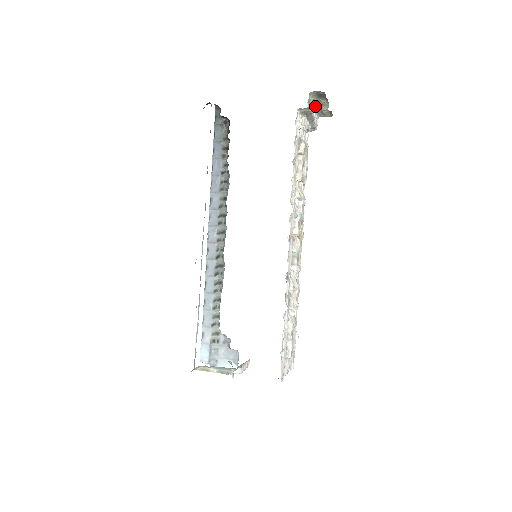
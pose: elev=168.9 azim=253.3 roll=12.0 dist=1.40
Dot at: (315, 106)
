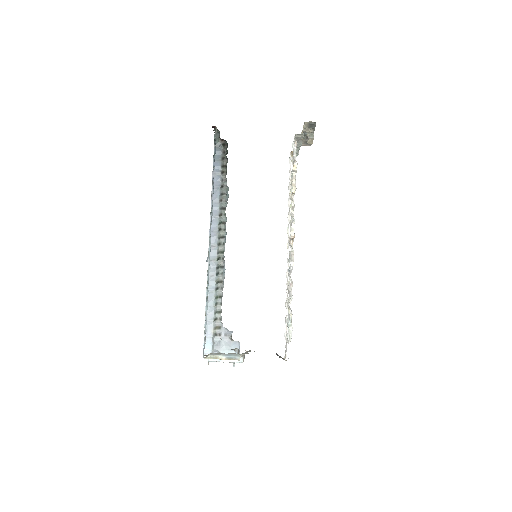
Dot at: occluded
